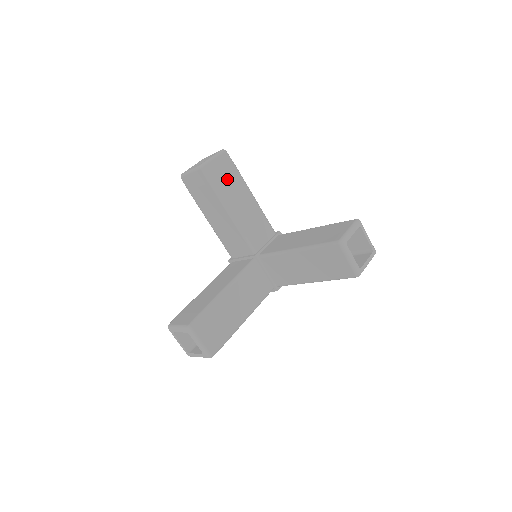
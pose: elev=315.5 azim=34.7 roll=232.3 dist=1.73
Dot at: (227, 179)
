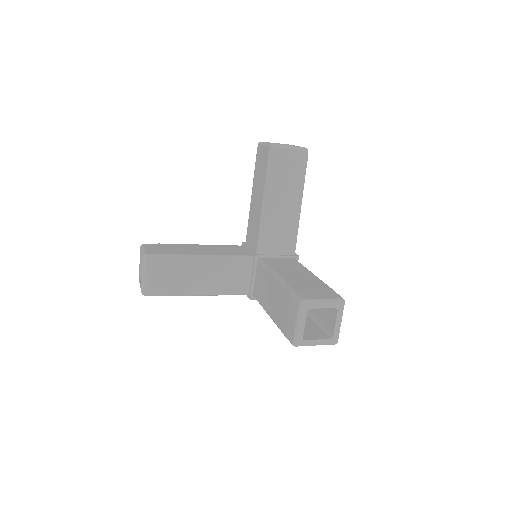
Dot at: (170, 249)
